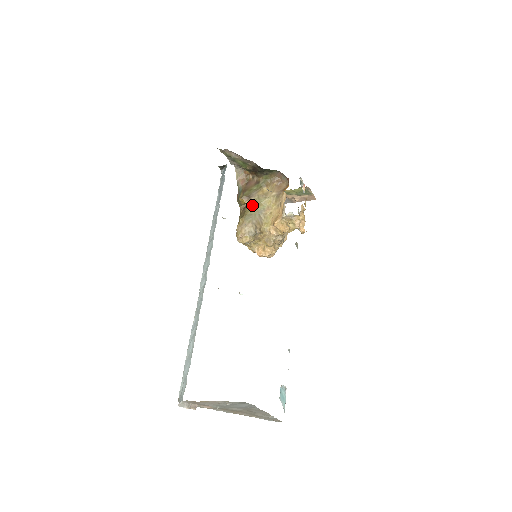
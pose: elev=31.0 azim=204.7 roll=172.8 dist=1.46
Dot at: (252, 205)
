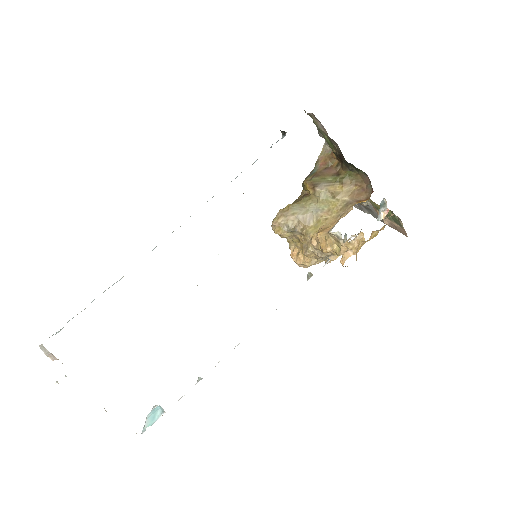
Dot at: (313, 197)
